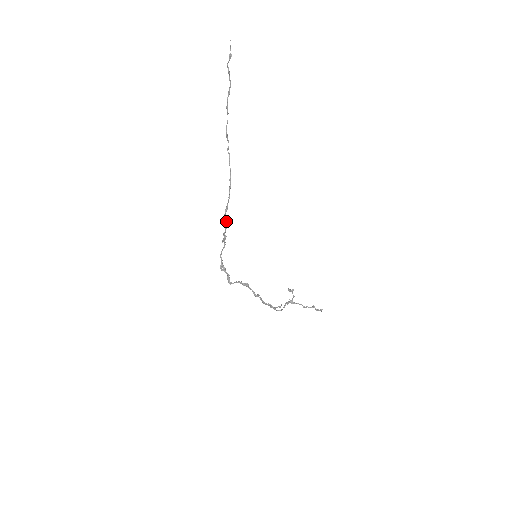
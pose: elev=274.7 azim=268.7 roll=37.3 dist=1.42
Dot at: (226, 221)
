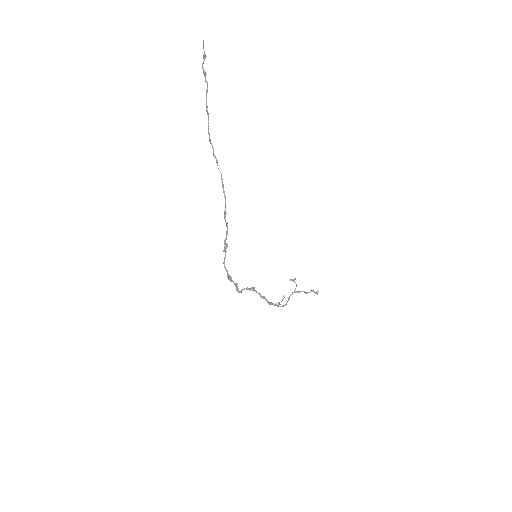
Dot at: occluded
